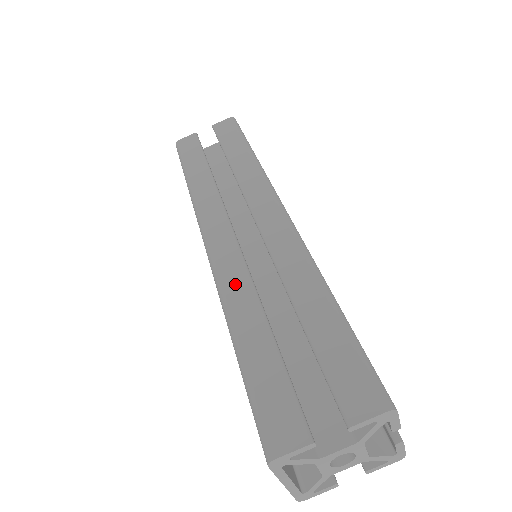
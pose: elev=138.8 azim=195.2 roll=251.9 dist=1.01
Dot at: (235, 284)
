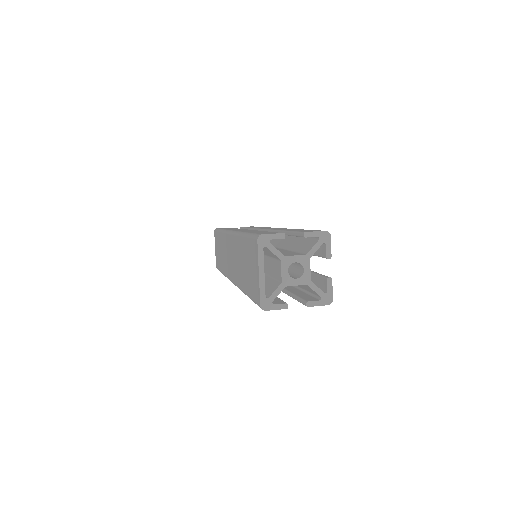
Dot at: occluded
